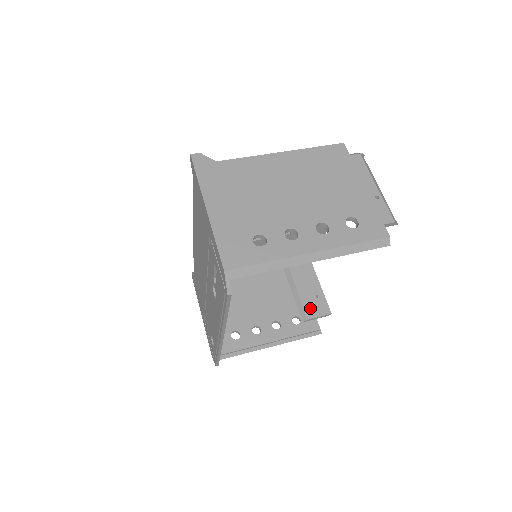
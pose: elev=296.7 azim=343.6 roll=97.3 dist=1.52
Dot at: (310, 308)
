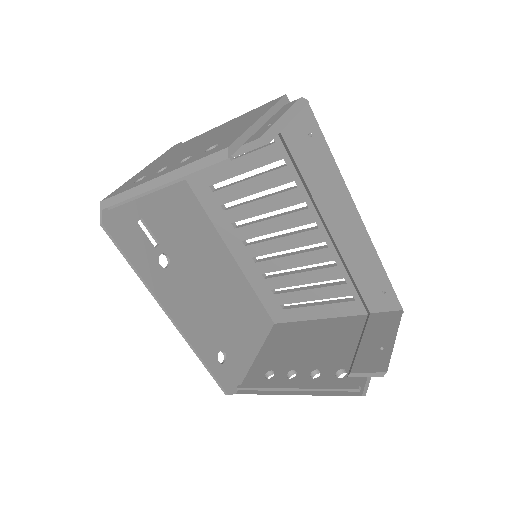
Dot at: (363, 360)
